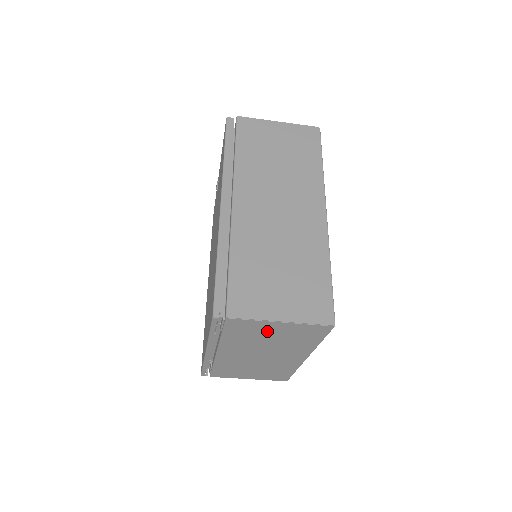
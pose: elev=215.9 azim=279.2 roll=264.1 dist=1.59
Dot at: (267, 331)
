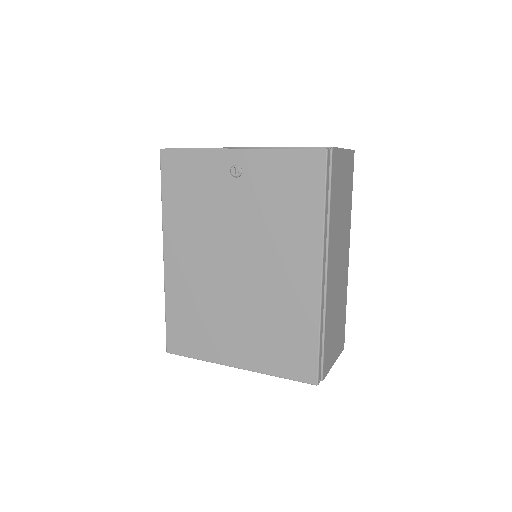
Dot at: occluded
